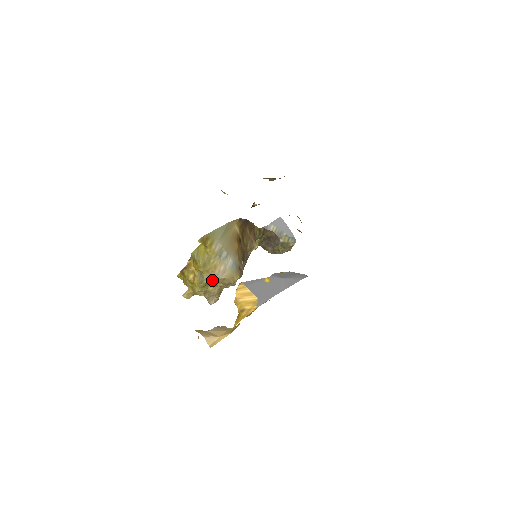
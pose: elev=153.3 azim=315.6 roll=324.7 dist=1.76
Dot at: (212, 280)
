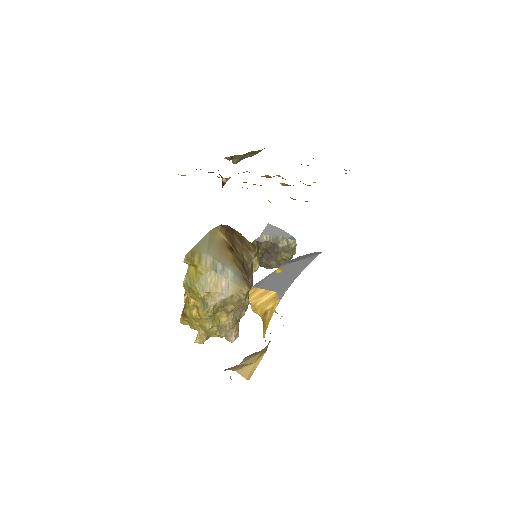
Dot at: (219, 304)
